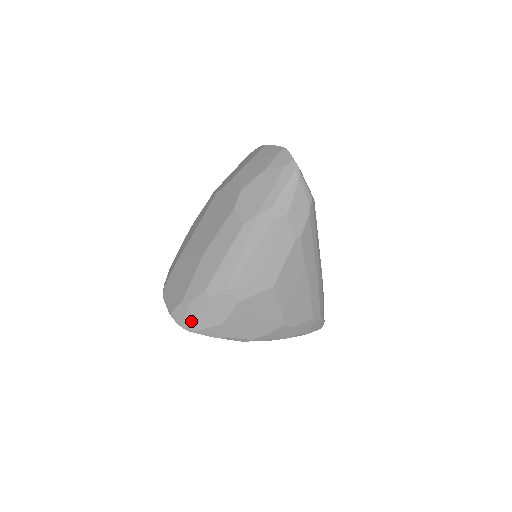
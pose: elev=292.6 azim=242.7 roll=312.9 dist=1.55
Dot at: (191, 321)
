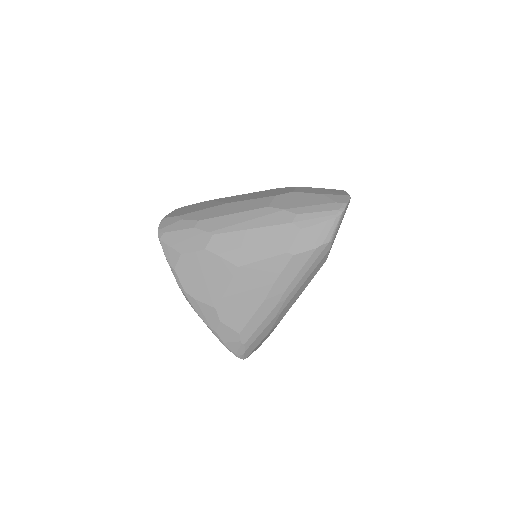
Dot at: (167, 231)
